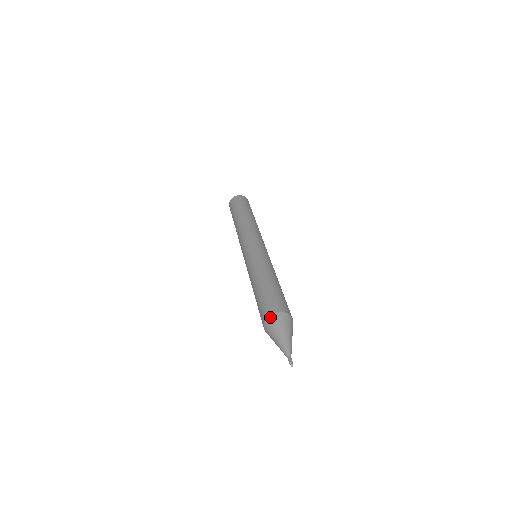
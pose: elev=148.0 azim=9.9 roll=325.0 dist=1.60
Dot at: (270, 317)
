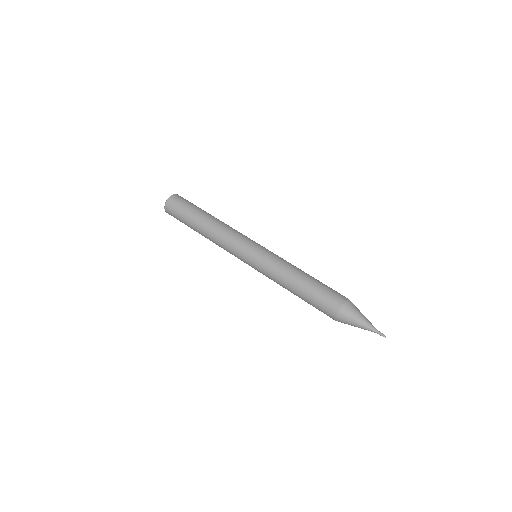
Dot at: (339, 315)
